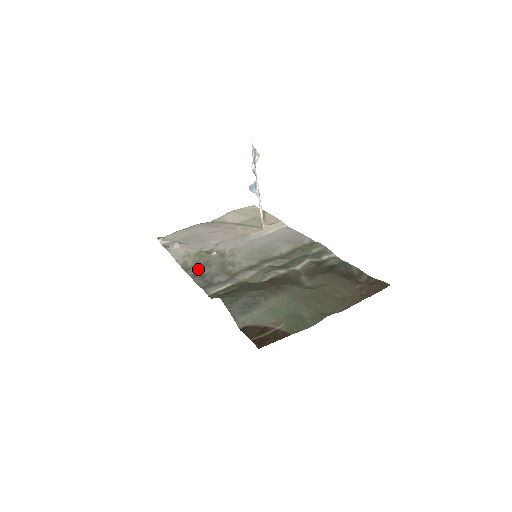
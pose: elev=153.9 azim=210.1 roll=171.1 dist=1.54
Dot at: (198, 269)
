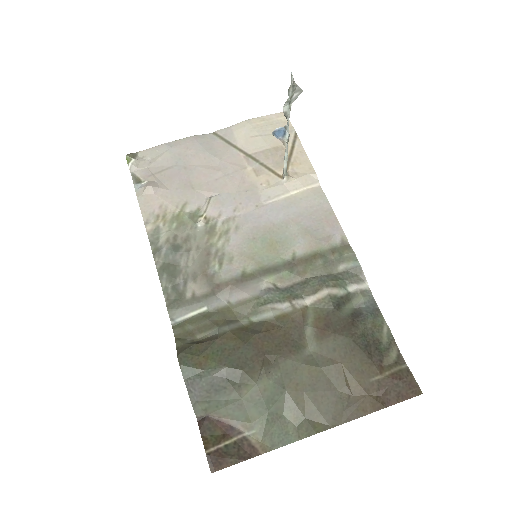
Dot at: (170, 255)
